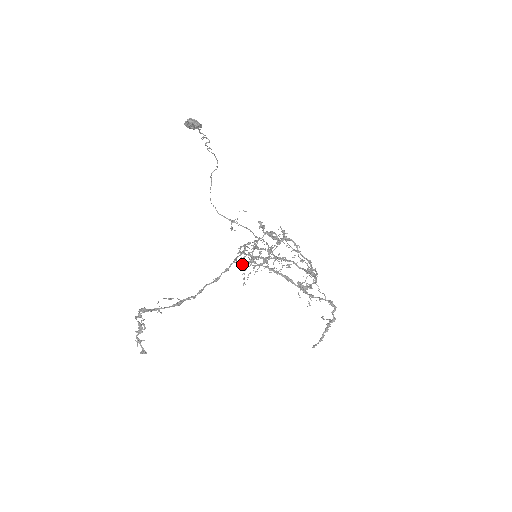
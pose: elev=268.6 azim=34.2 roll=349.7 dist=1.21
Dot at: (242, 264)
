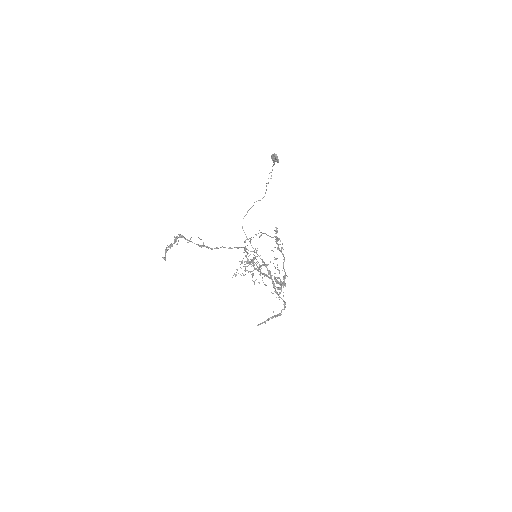
Dot at: occluded
